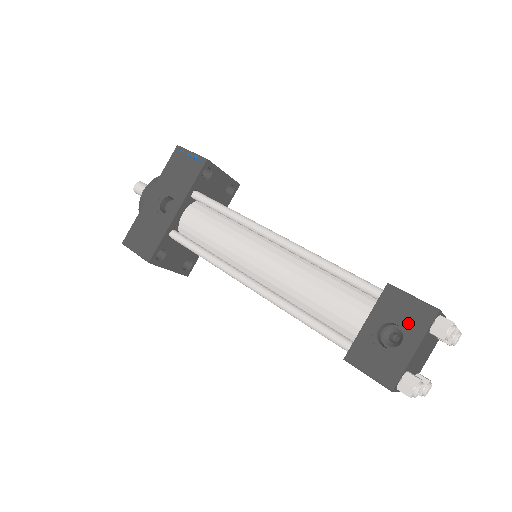
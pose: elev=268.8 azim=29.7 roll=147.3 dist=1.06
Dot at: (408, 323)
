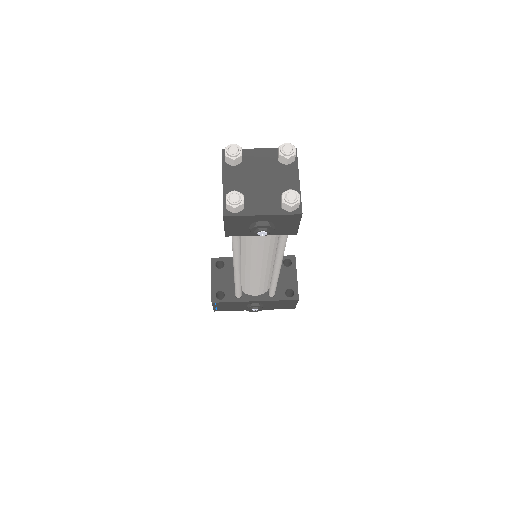
Dot at: occluded
